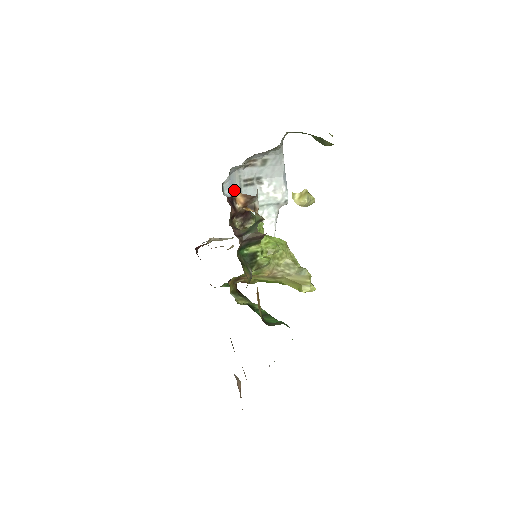
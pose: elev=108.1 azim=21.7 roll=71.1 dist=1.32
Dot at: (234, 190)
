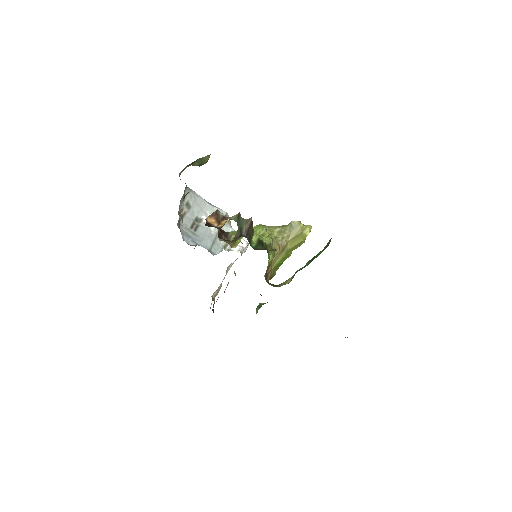
Dot at: (193, 239)
